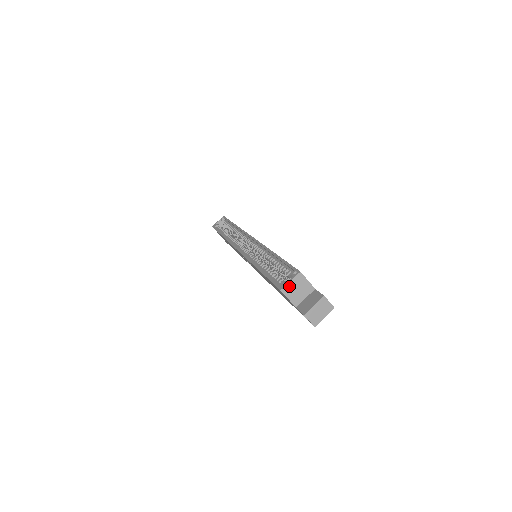
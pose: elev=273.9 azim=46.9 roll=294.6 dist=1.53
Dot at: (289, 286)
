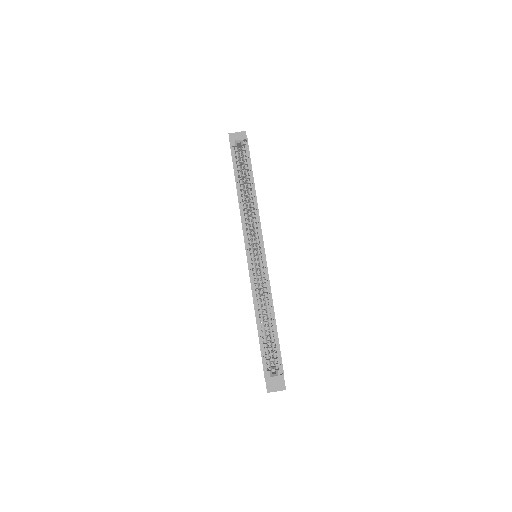
Dot at: occluded
